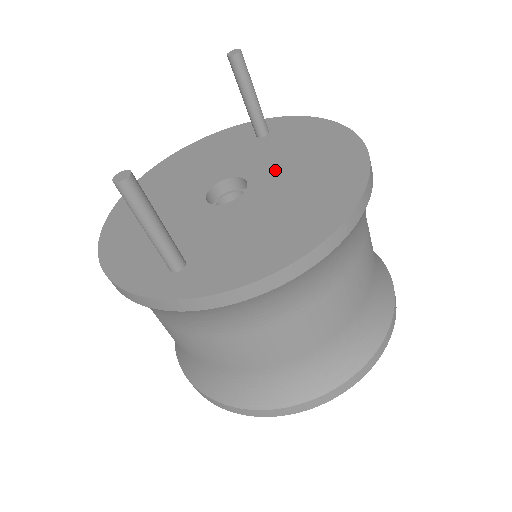
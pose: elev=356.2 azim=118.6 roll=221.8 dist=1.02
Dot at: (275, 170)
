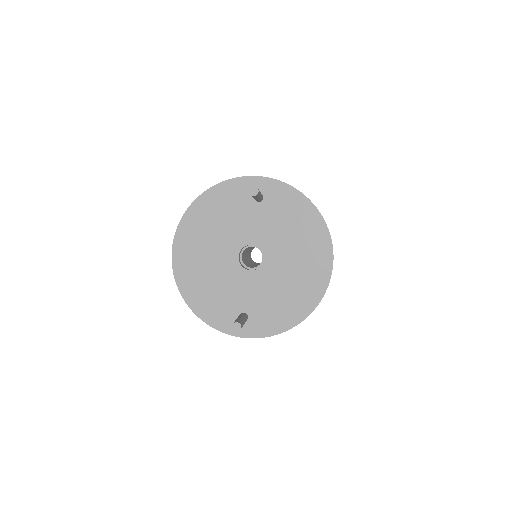
Dot at: (278, 244)
